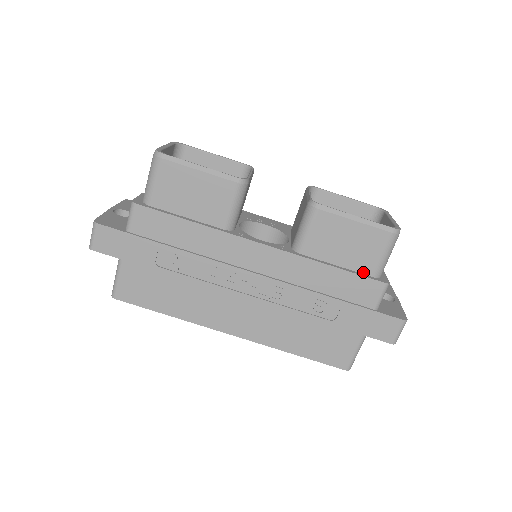
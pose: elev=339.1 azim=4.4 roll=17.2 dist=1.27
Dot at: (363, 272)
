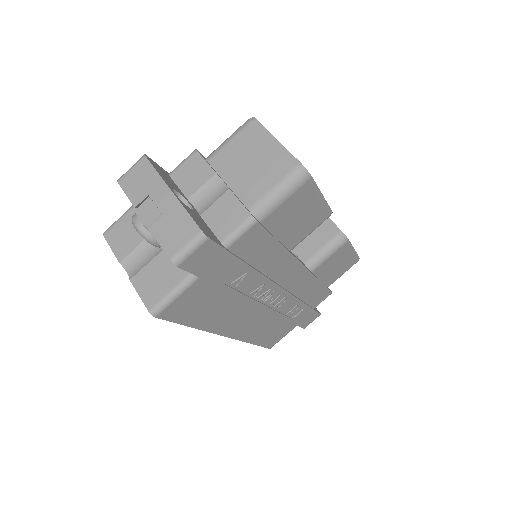
Dot at: (327, 284)
